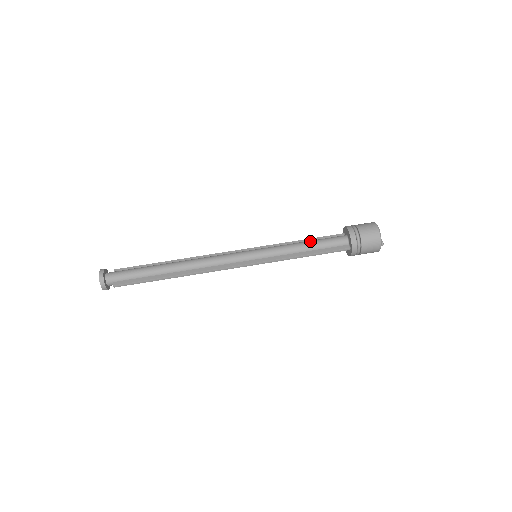
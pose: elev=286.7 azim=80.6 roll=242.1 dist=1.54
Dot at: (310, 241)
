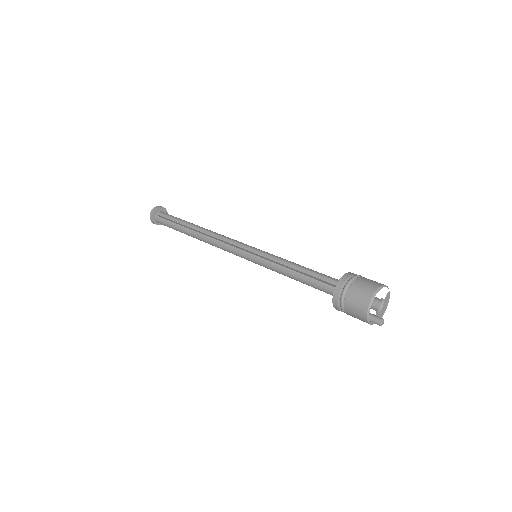
Dot at: occluded
